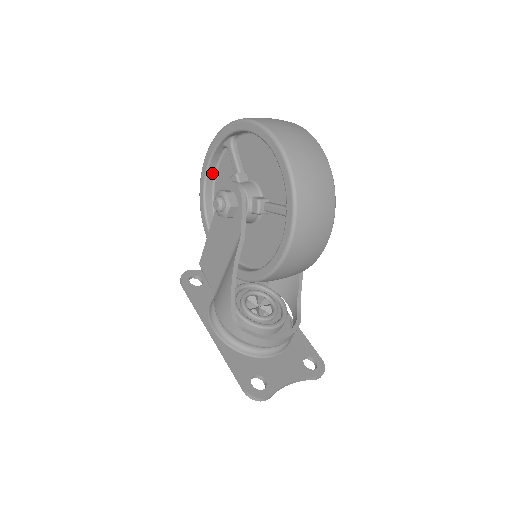
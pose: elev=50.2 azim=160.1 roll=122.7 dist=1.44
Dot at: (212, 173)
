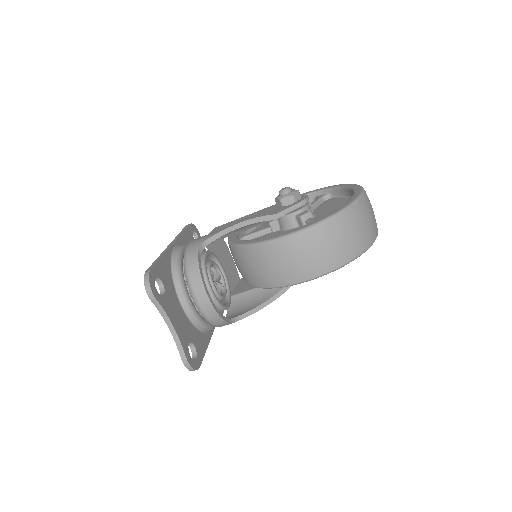
Dot at: occluded
